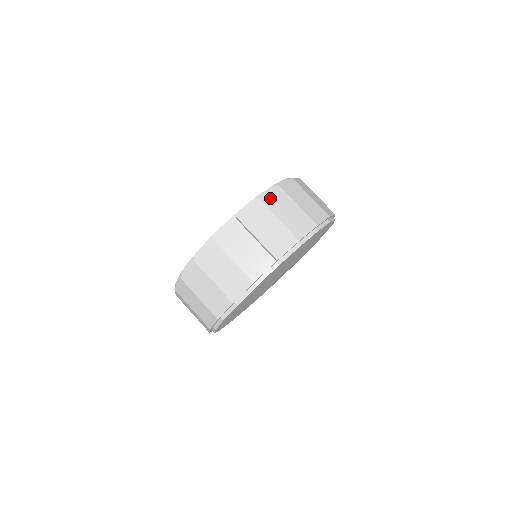
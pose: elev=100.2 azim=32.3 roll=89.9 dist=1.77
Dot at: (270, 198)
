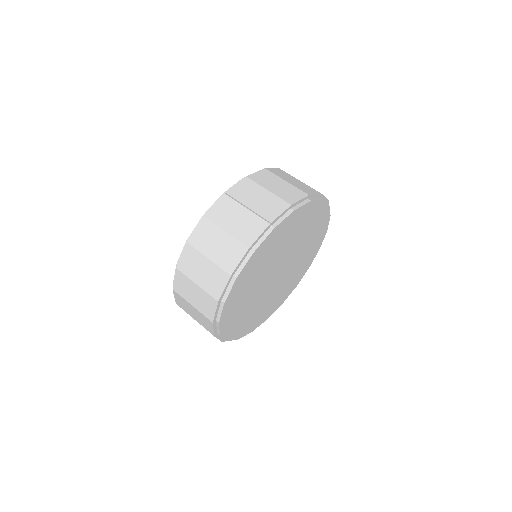
Dot at: (257, 176)
